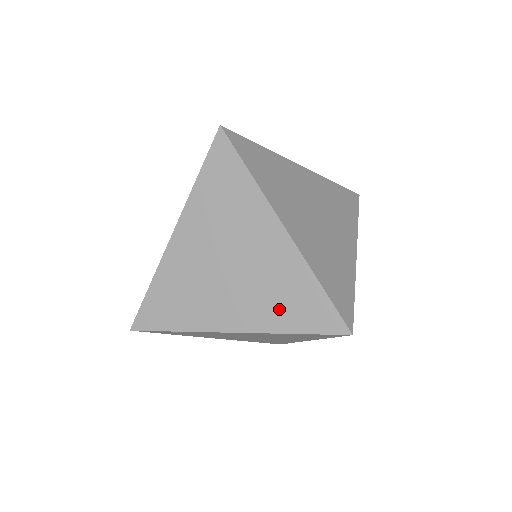
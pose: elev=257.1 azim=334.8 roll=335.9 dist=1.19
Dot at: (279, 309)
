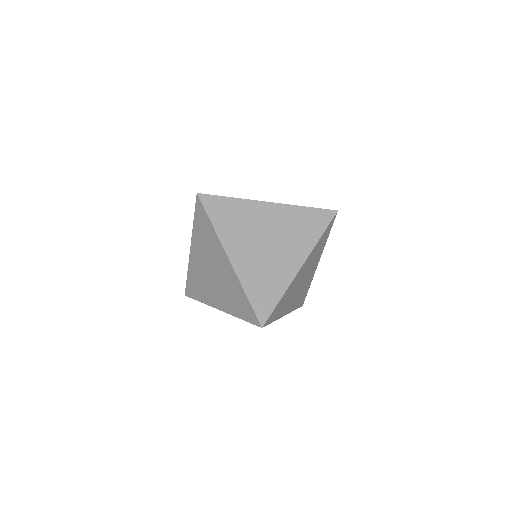
Dot at: (233, 303)
